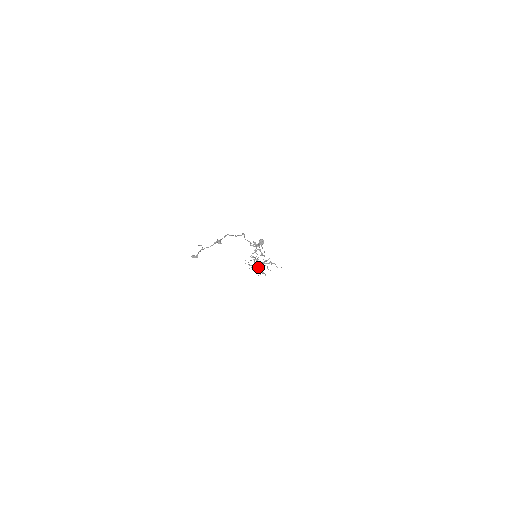
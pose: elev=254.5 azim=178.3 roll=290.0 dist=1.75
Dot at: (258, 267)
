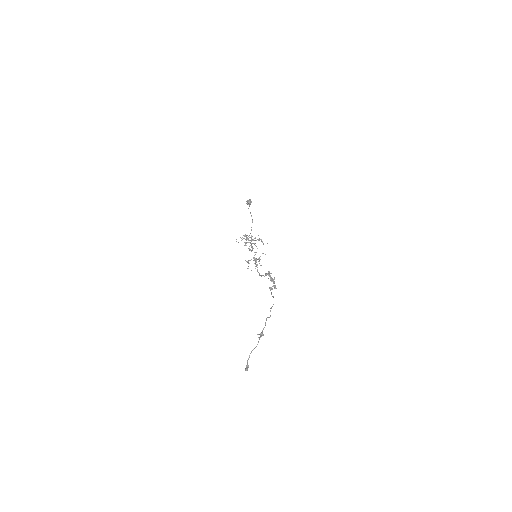
Dot at: occluded
